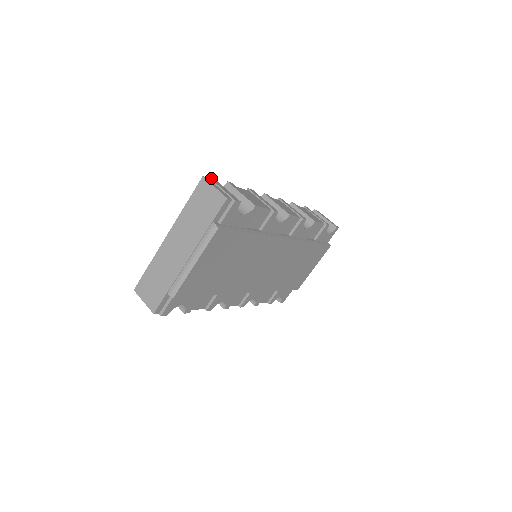
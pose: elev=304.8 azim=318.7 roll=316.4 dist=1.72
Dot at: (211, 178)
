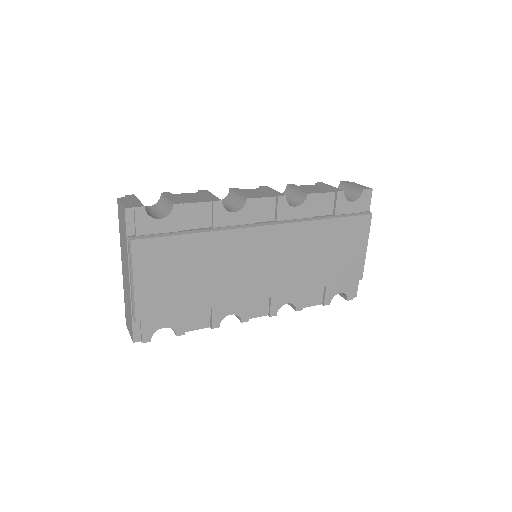
Dot at: (128, 196)
